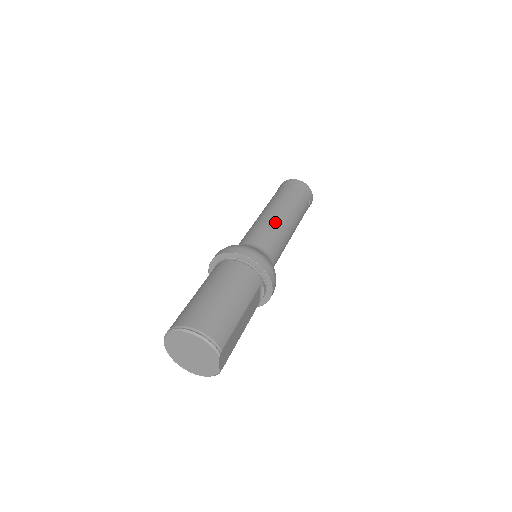
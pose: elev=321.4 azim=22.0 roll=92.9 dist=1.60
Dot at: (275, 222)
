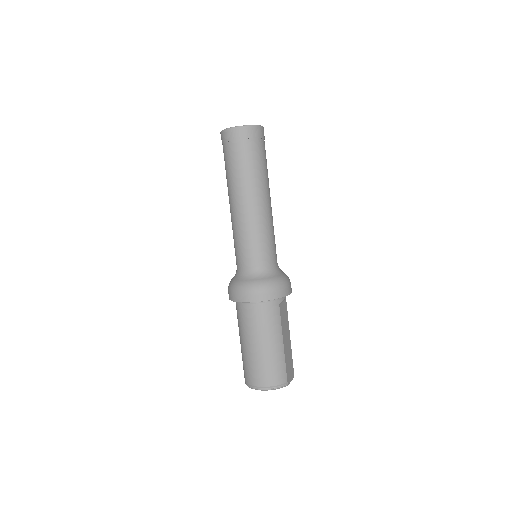
Dot at: (250, 222)
